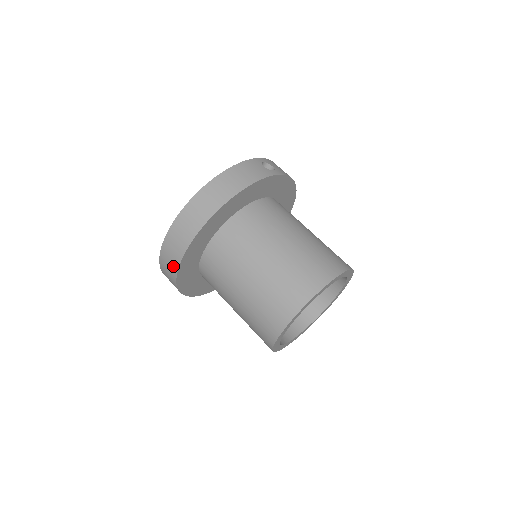
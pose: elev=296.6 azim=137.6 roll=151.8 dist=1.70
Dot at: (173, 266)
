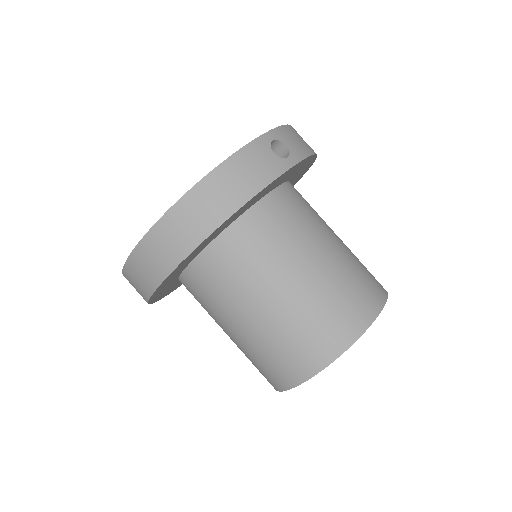
Dot at: (142, 293)
